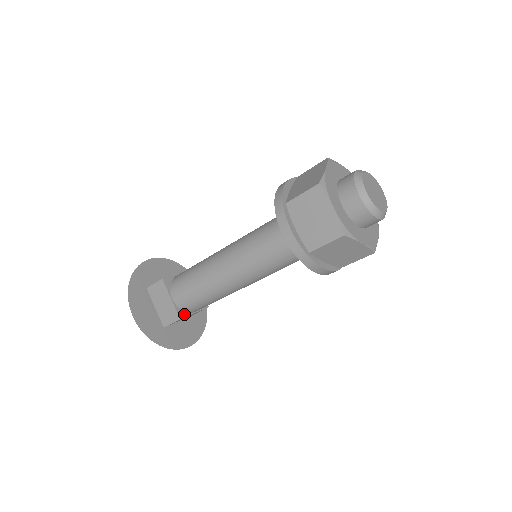
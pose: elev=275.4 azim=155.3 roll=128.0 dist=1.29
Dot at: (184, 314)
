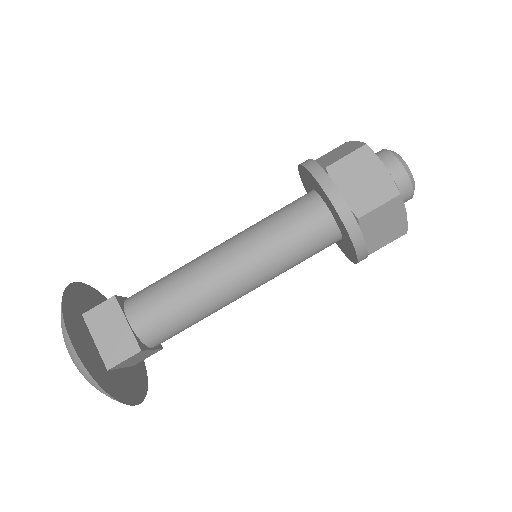
Dot at: (143, 346)
